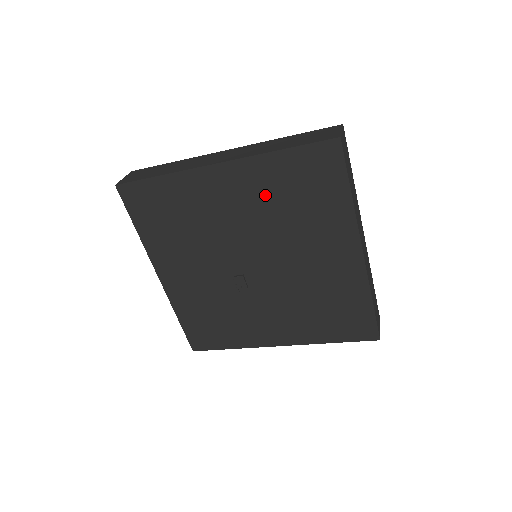
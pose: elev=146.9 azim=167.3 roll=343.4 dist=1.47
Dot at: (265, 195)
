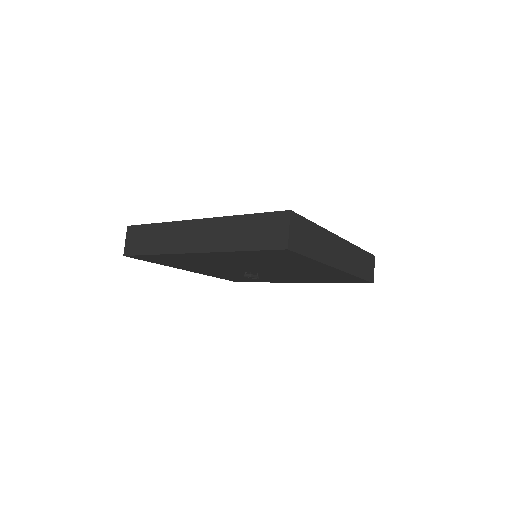
Dot at: (243, 259)
